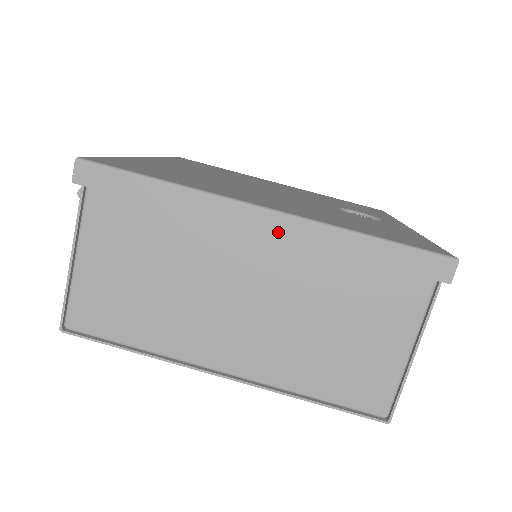
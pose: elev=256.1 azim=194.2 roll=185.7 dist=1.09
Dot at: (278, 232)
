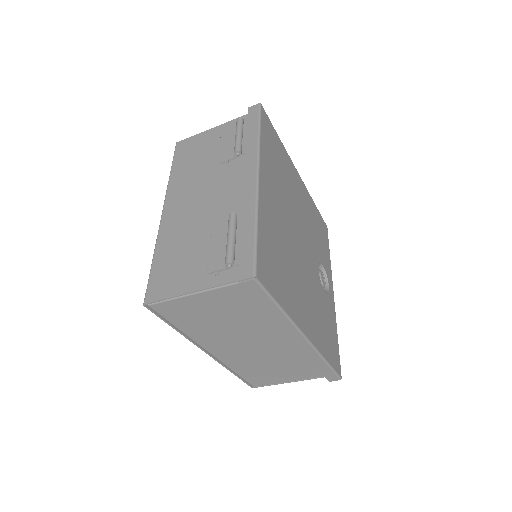
Dot at: (300, 346)
